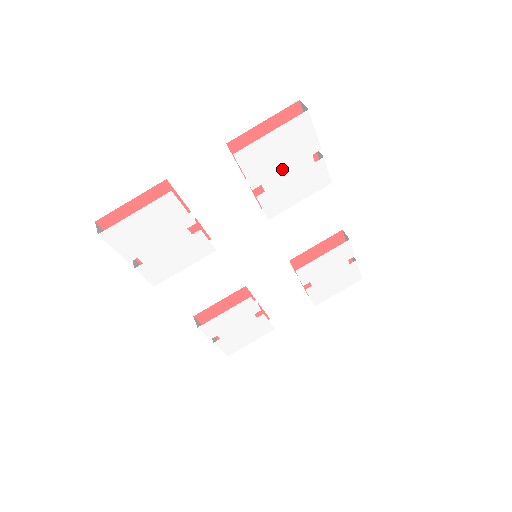
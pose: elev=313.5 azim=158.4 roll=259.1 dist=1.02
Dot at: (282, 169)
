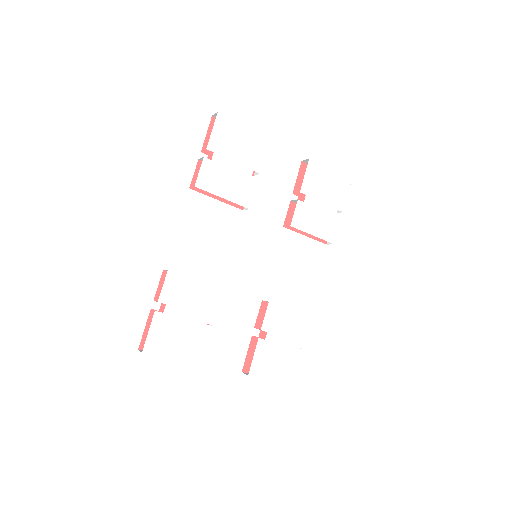
Dot at: (320, 199)
